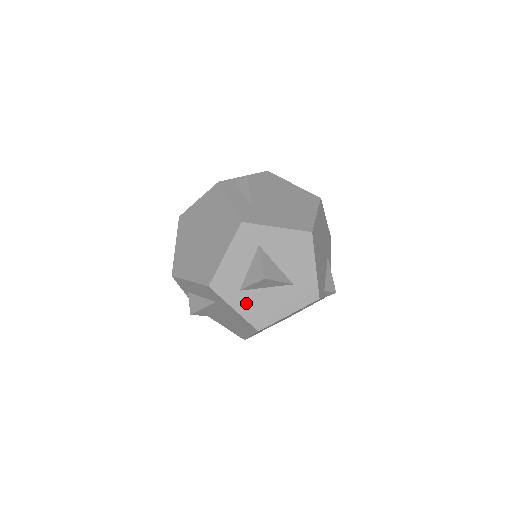
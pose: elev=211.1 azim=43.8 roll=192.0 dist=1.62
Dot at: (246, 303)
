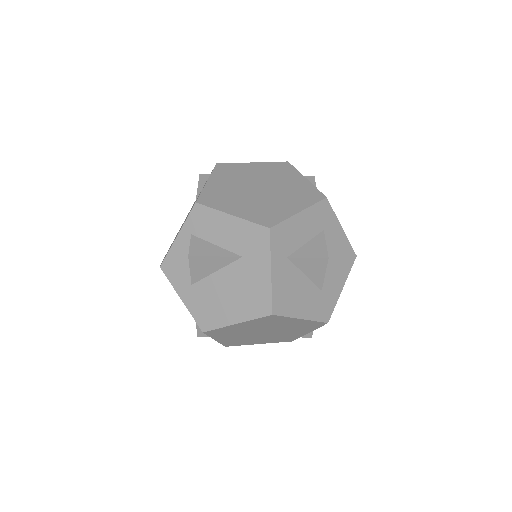
Dot at: (283, 275)
